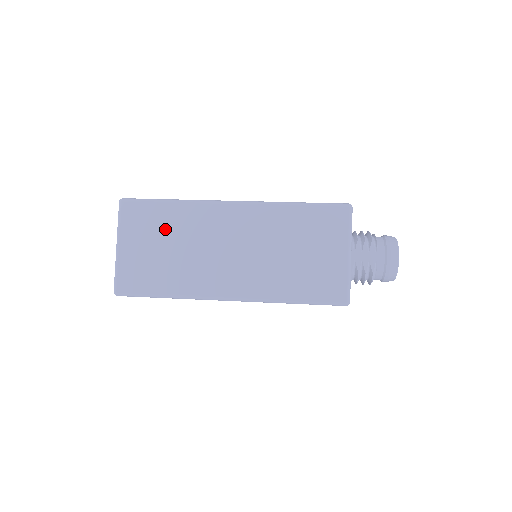
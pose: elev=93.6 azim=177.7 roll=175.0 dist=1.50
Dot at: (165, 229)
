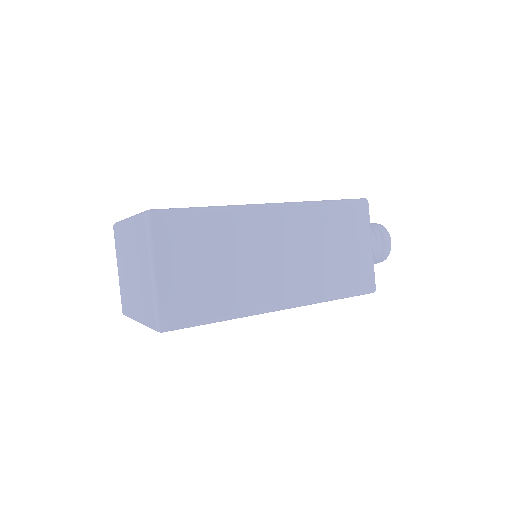
Dot at: (208, 243)
